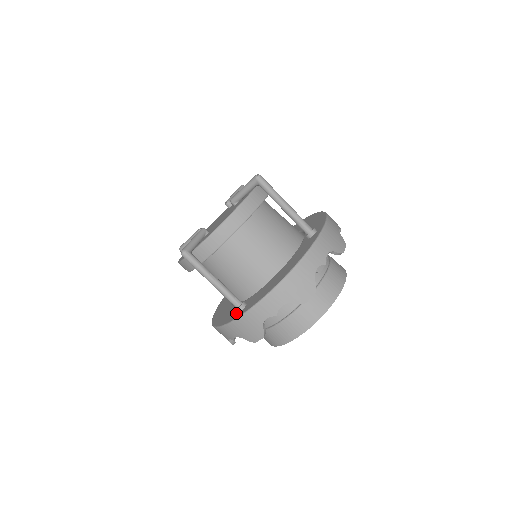
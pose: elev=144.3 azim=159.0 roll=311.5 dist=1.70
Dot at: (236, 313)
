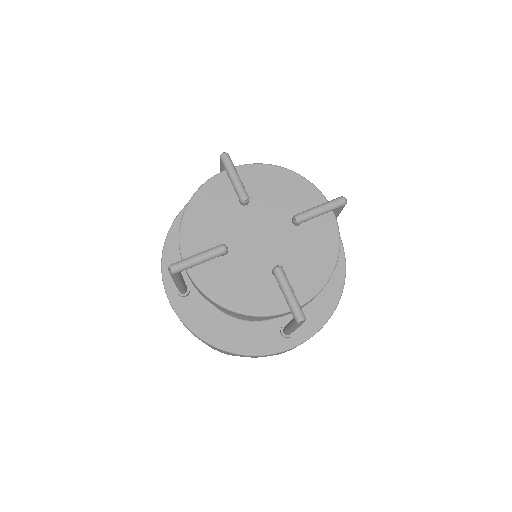
Dot at: occluded
